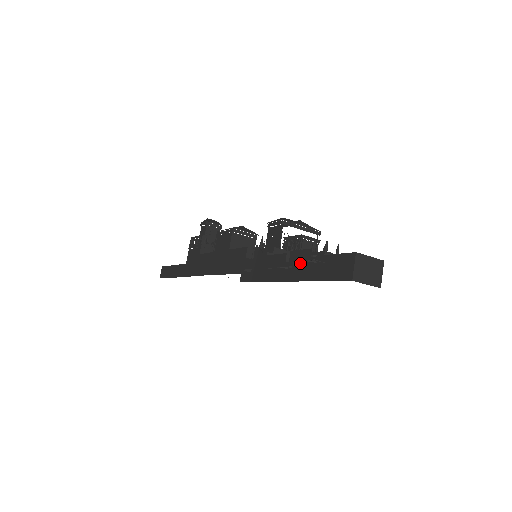
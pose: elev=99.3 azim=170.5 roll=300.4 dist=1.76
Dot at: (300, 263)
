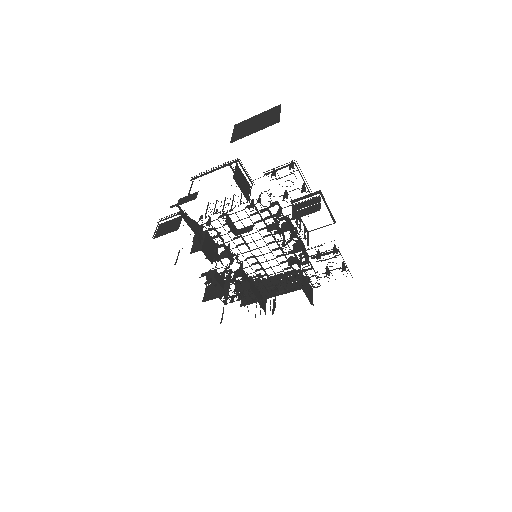
Dot at: (276, 216)
